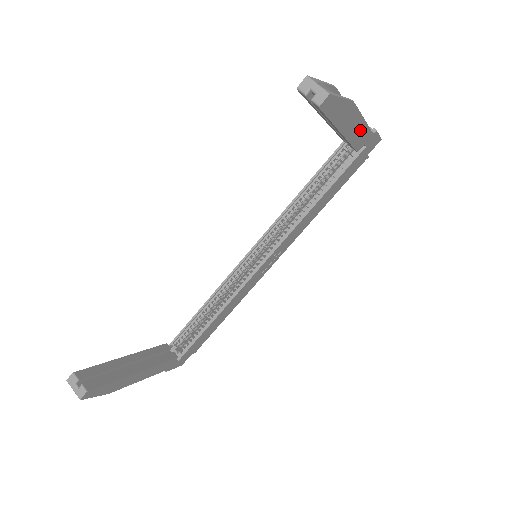
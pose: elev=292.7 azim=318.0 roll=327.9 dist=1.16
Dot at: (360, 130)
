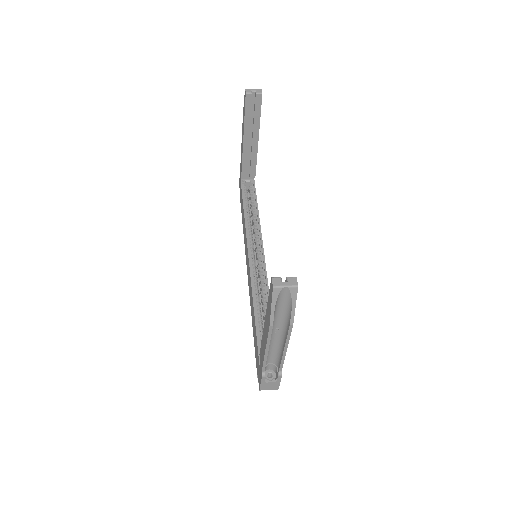
Dot at: occluded
